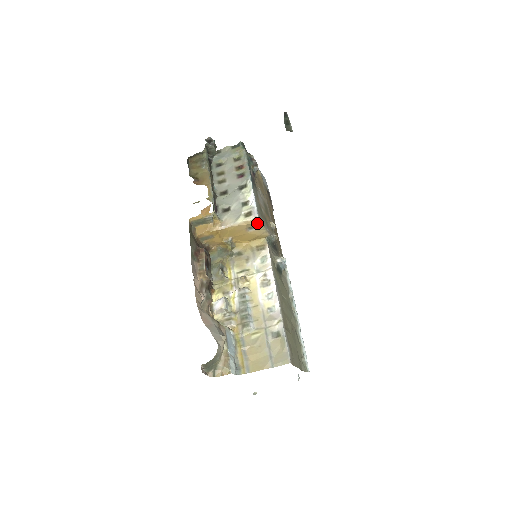
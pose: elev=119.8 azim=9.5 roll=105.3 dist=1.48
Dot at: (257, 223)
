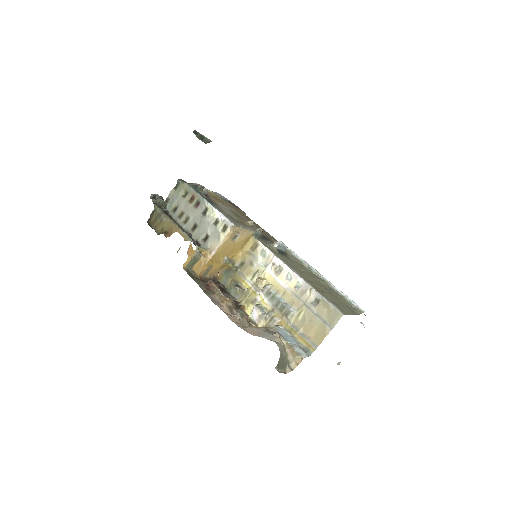
Dot at: (236, 230)
